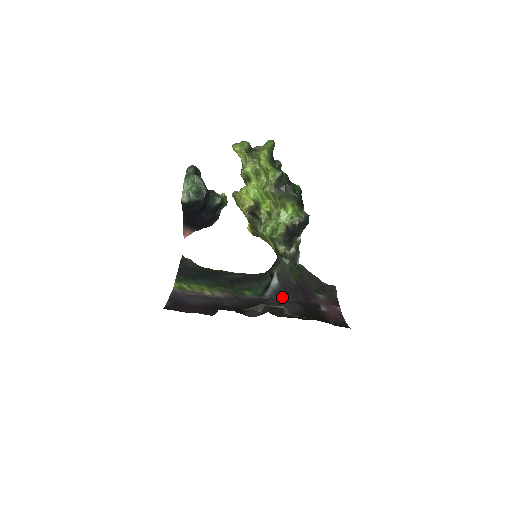
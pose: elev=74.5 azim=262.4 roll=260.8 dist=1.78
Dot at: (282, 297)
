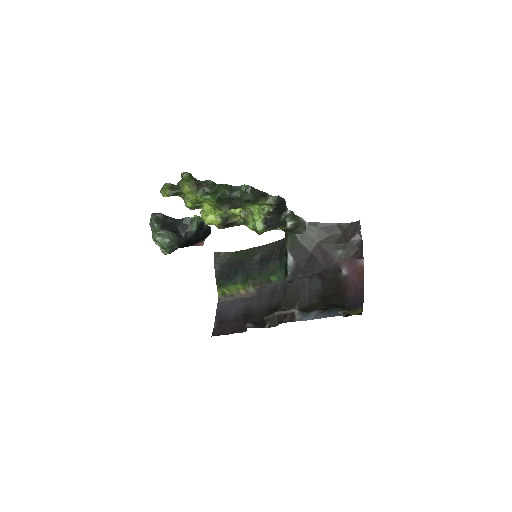
Dot at: (302, 273)
